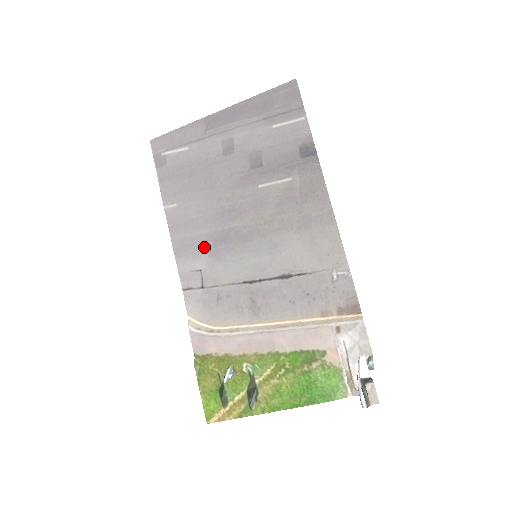
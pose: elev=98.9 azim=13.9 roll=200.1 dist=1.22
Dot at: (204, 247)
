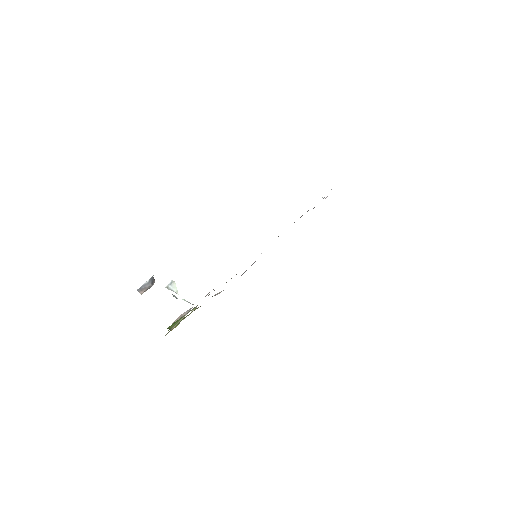
Dot at: occluded
